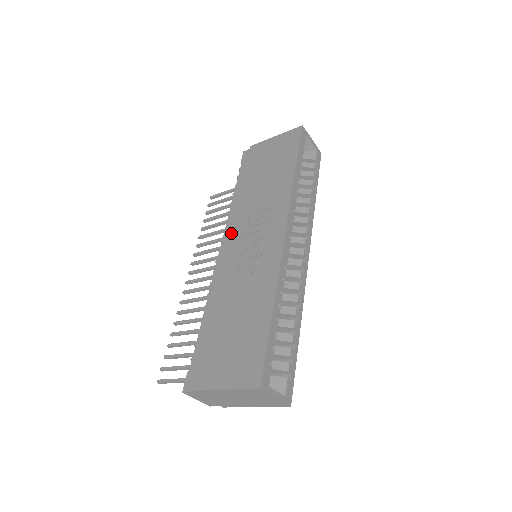
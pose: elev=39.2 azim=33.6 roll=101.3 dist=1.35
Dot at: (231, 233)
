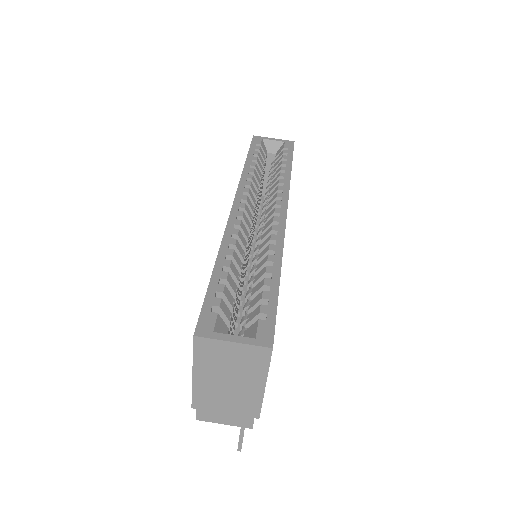
Dot at: occluded
